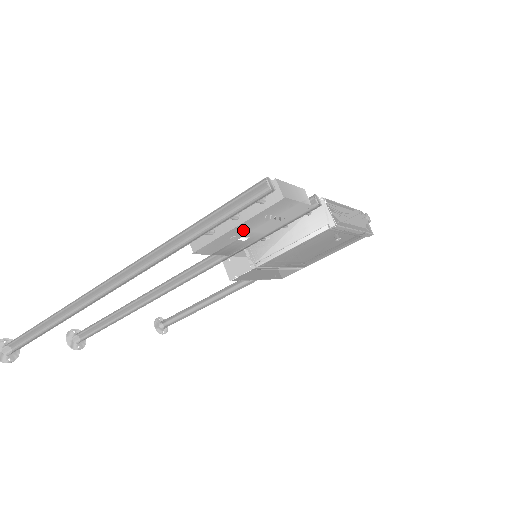
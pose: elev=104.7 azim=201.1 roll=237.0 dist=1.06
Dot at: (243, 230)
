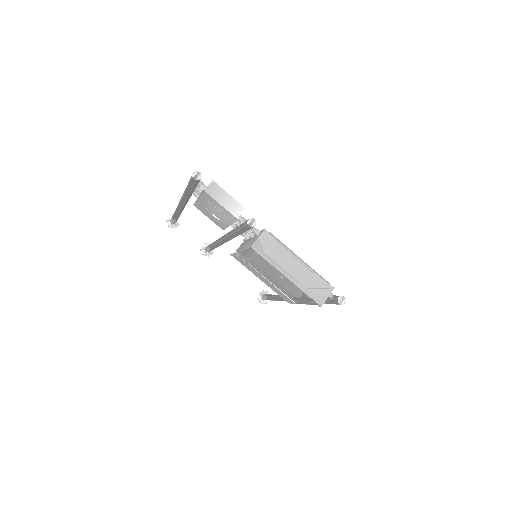
Dot at: (207, 206)
